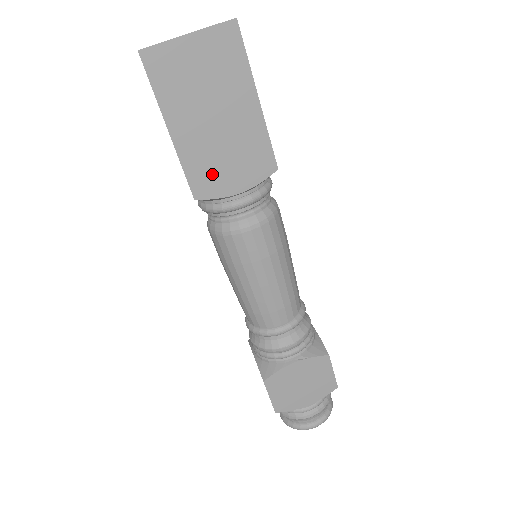
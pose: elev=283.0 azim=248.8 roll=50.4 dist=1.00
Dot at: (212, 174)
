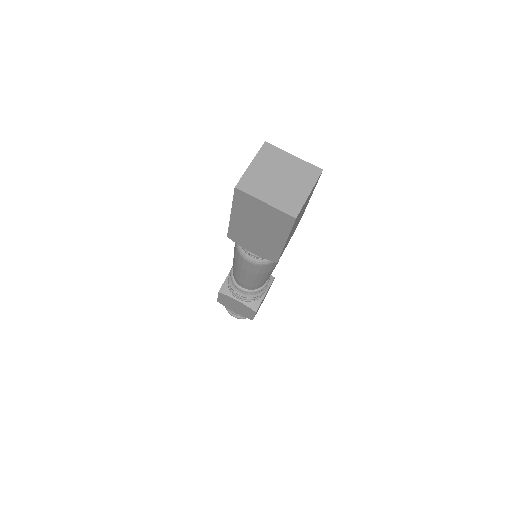
Dot at: (286, 245)
